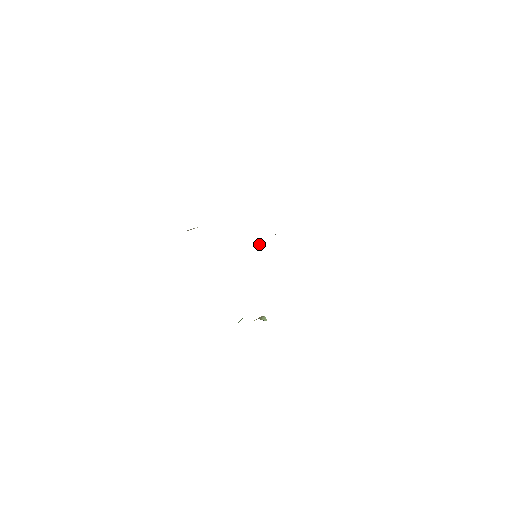
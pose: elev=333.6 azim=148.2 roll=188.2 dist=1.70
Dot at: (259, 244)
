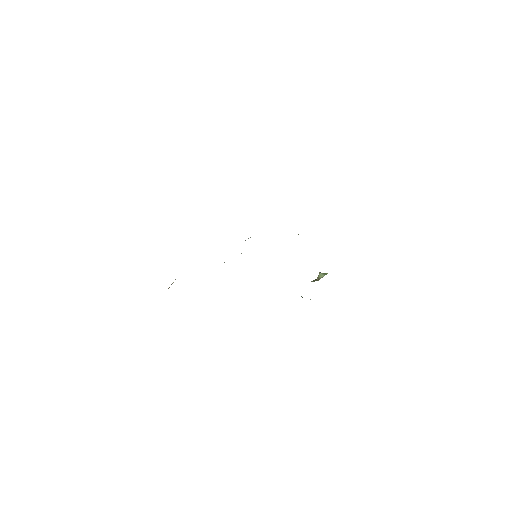
Dot at: occluded
